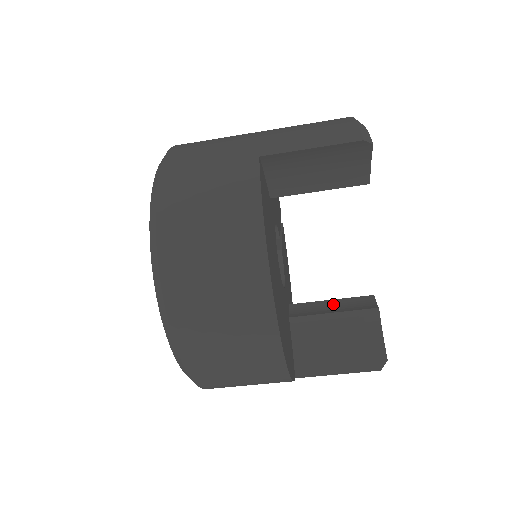
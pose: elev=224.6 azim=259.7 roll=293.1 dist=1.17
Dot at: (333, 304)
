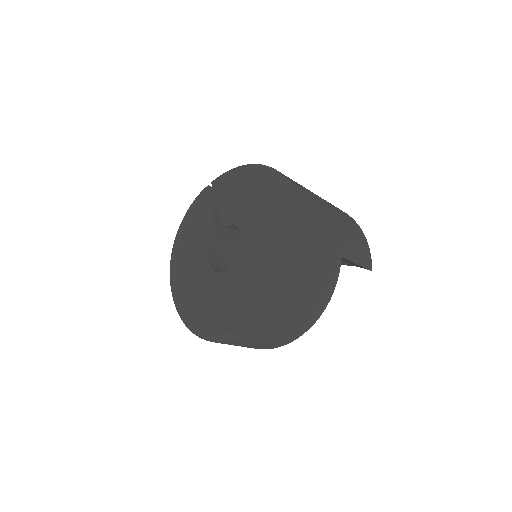
Dot at: occluded
